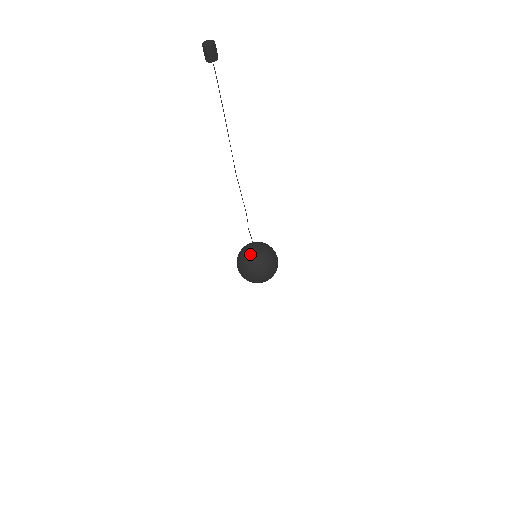
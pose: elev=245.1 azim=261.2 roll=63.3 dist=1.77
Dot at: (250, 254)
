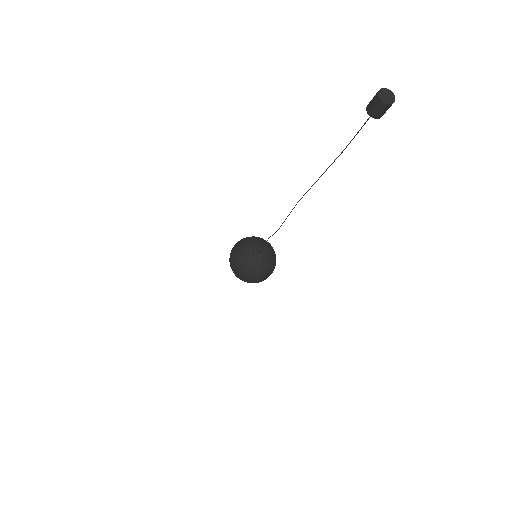
Dot at: (253, 255)
